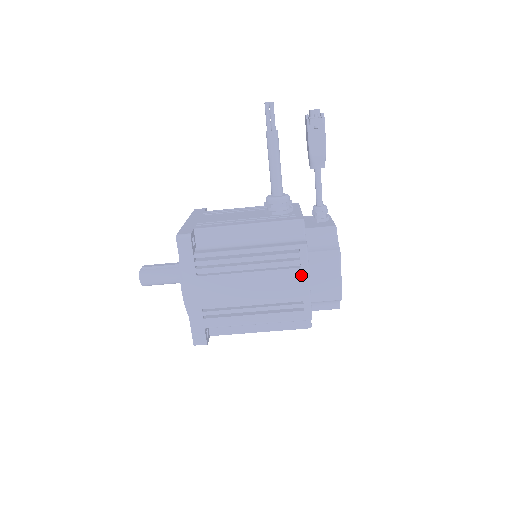
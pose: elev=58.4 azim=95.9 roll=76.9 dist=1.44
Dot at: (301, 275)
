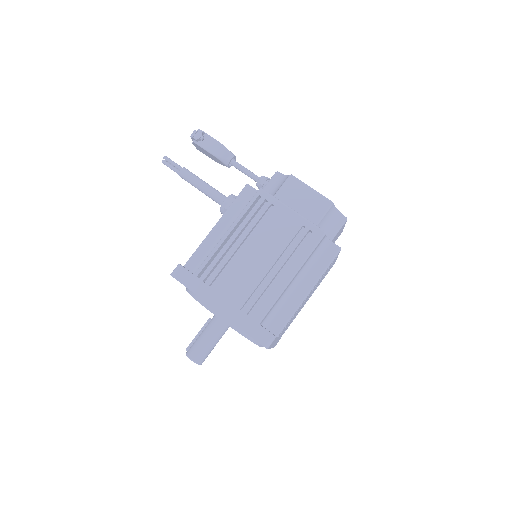
Dot at: (280, 210)
